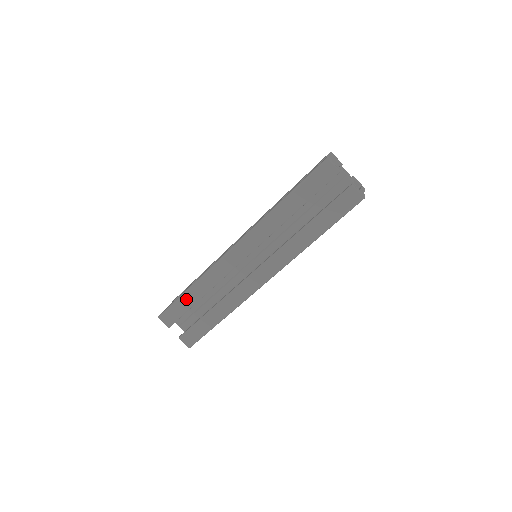
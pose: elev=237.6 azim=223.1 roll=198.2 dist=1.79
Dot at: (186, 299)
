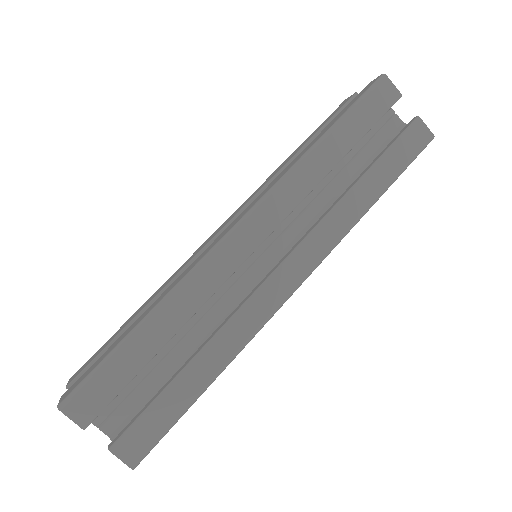
Dot at: (132, 349)
